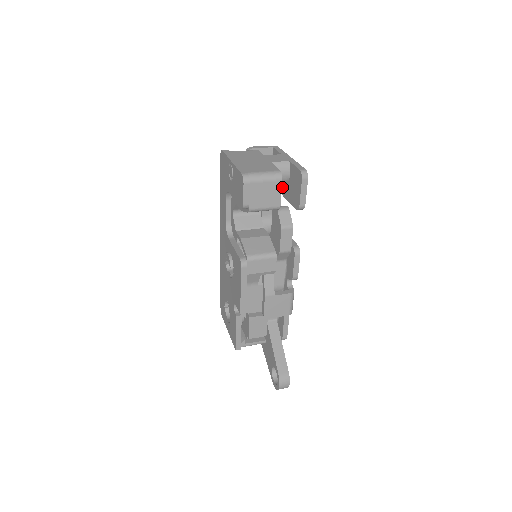
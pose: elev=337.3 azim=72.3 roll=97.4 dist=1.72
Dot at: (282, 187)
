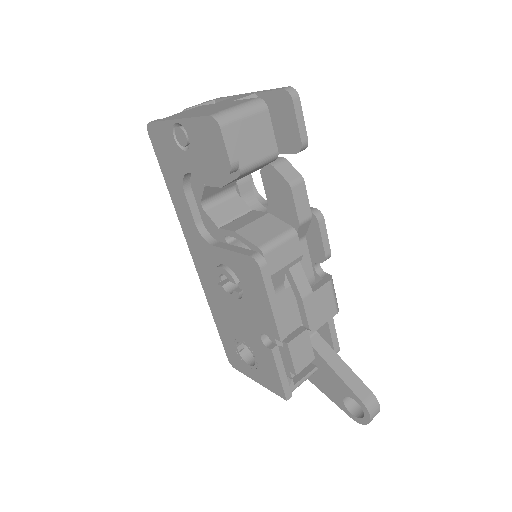
Dot at: occluded
